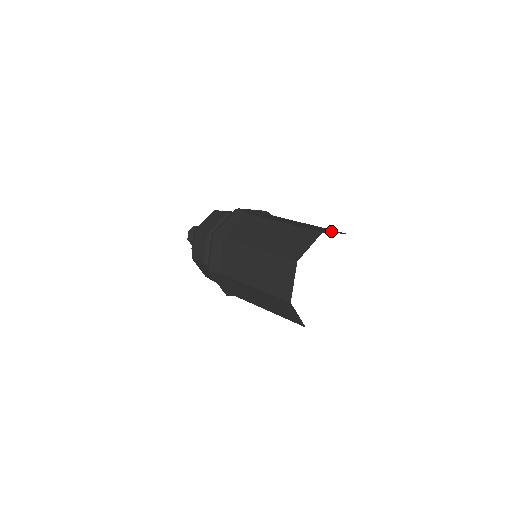
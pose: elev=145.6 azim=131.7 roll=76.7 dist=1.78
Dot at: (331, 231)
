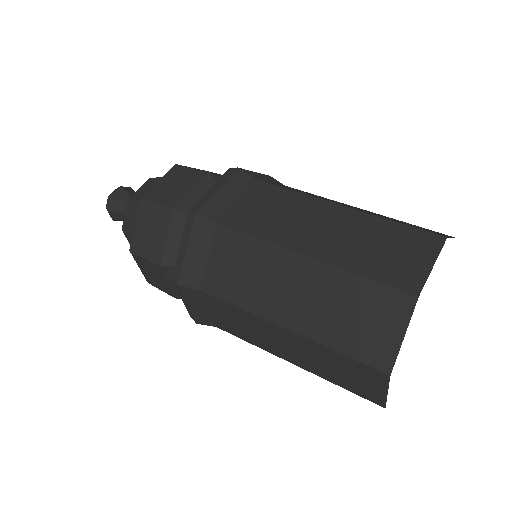
Dot at: (433, 231)
